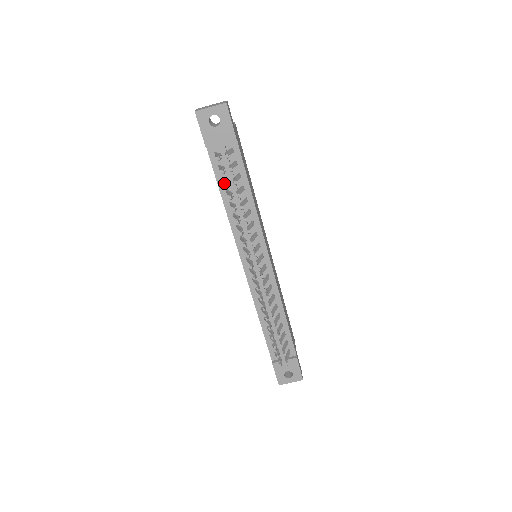
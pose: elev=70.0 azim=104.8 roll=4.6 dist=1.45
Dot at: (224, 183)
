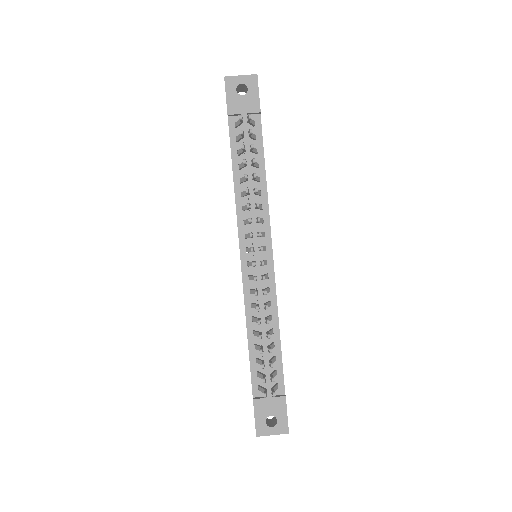
Dot at: (238, 157)
